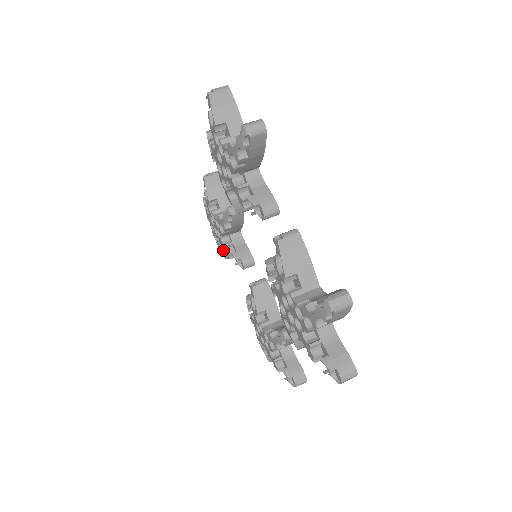
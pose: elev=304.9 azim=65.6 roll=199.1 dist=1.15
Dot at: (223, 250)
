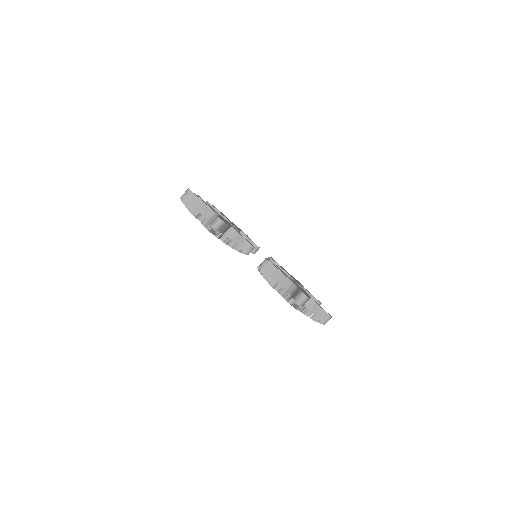
Dot at: occluded
